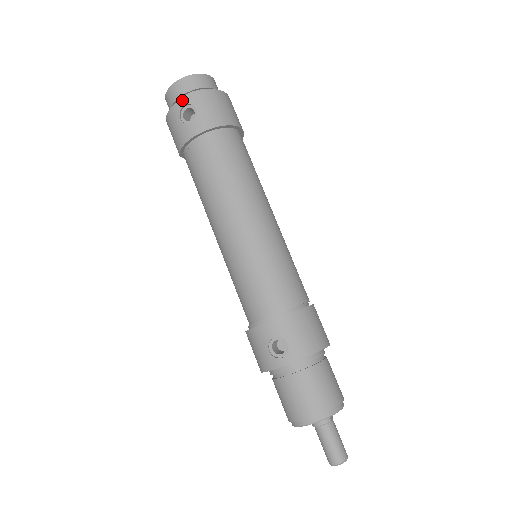
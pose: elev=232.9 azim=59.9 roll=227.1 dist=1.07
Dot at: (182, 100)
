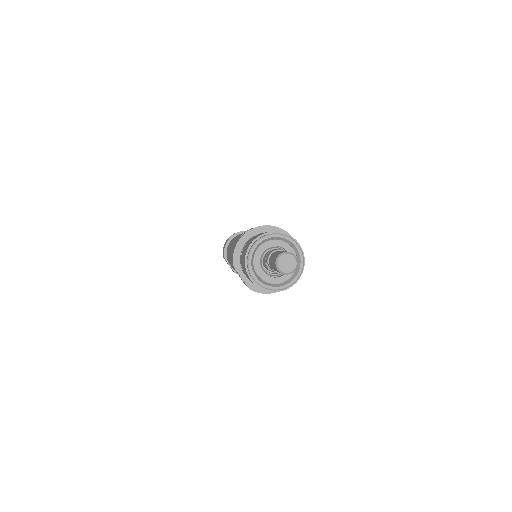
Dot at: occluded
